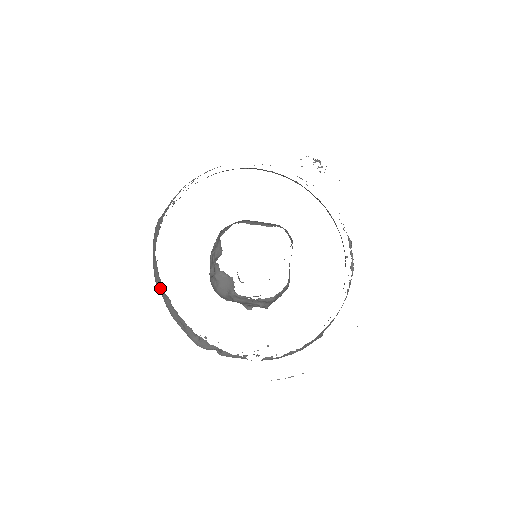
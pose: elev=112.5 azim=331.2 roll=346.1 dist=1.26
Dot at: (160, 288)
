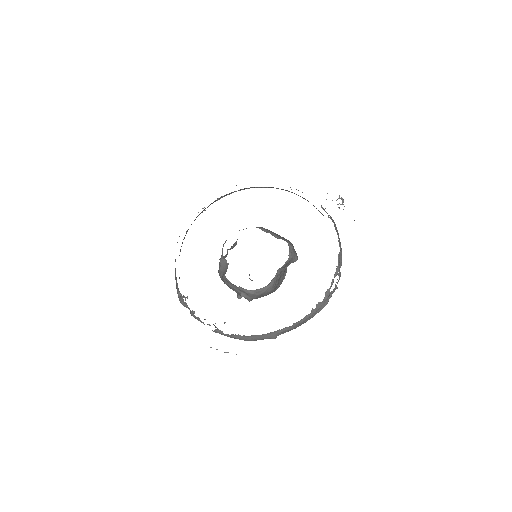
Dot at: occluded
